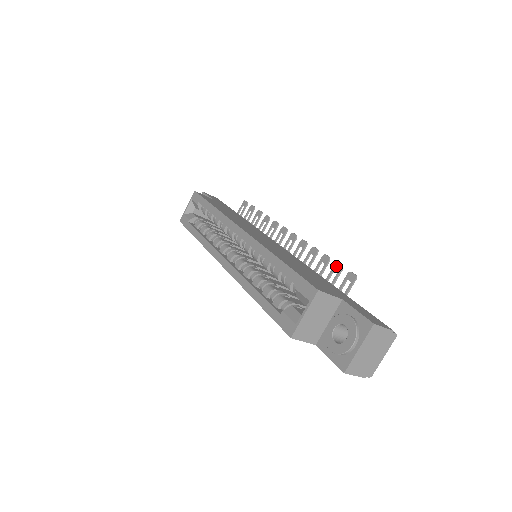
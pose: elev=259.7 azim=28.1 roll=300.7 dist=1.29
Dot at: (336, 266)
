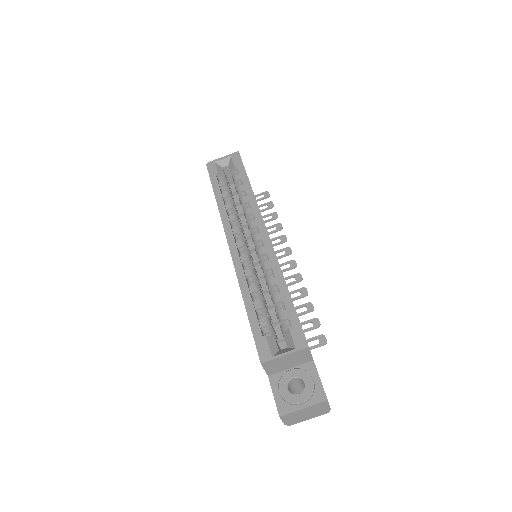
Dot at: (316, 321)
